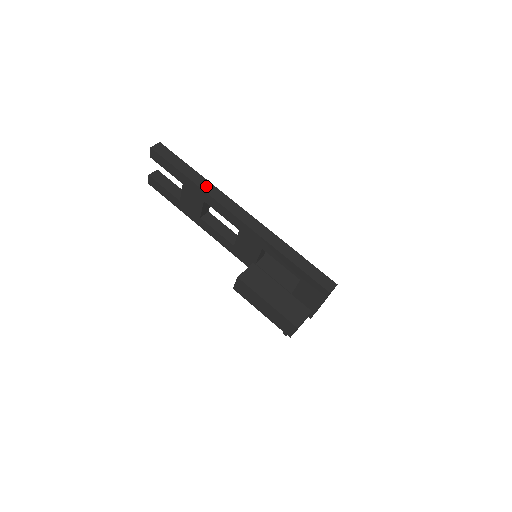
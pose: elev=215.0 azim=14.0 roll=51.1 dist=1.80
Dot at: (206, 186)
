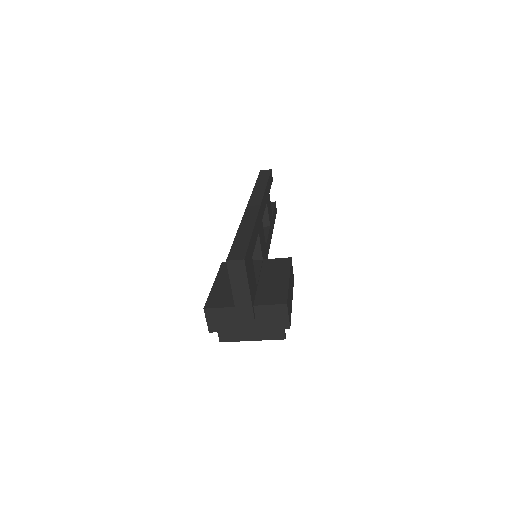
Dot at: (259, 189)
